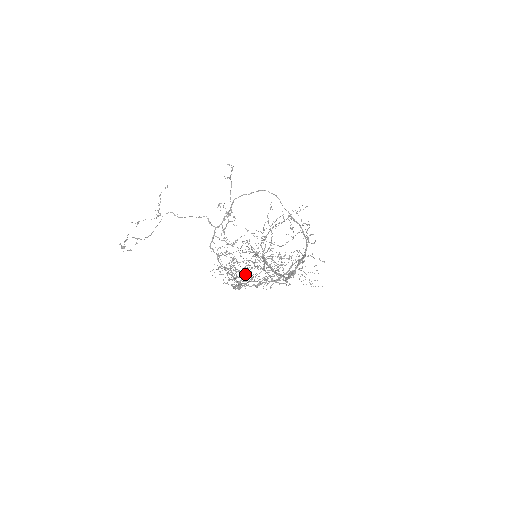
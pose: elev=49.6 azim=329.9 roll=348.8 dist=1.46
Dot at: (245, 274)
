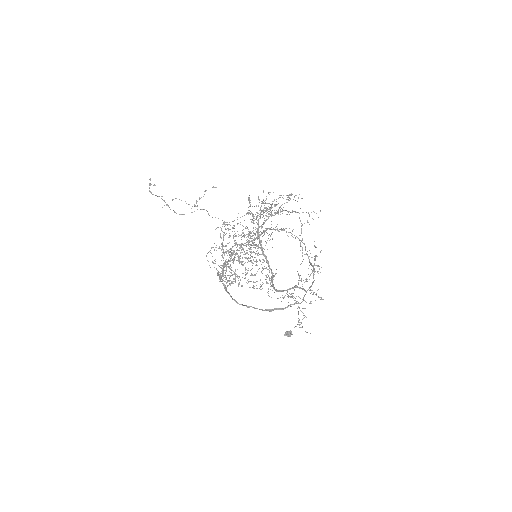
Dot at: (236, 252)
